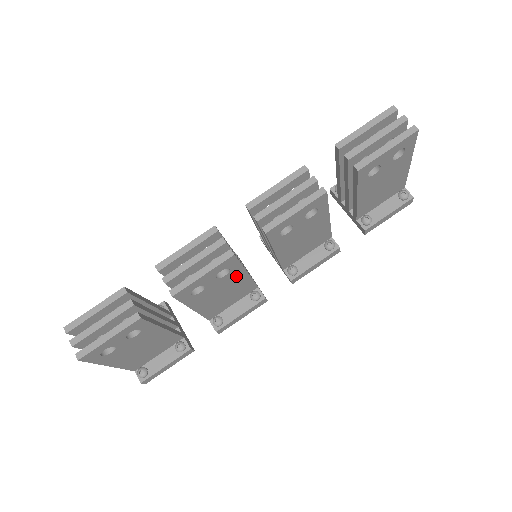
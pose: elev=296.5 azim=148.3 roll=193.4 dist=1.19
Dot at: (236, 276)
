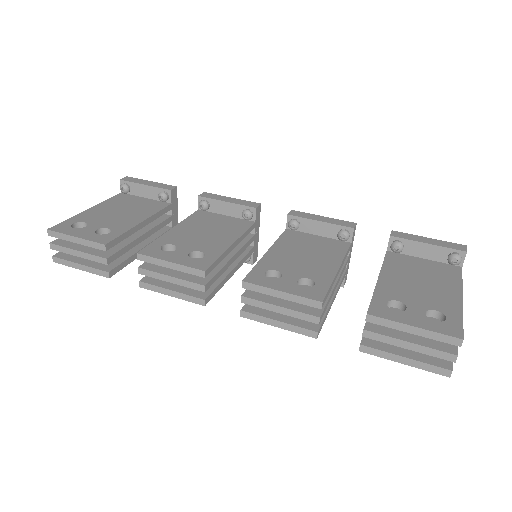
Dot at: occluded
